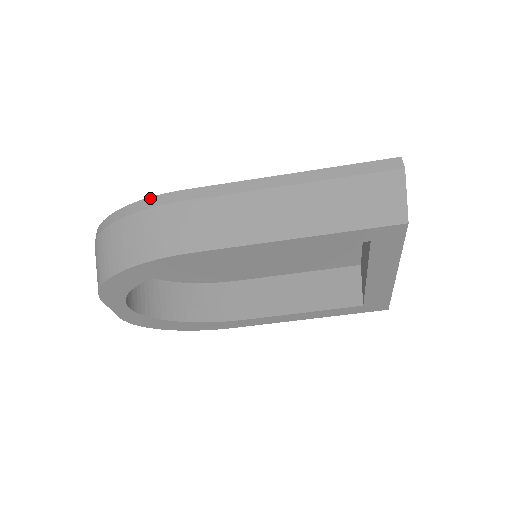
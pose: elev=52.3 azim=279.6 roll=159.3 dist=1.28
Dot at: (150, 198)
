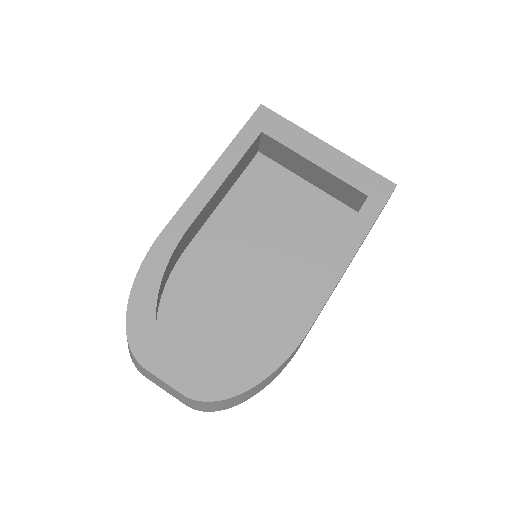
Dot at: occluded
